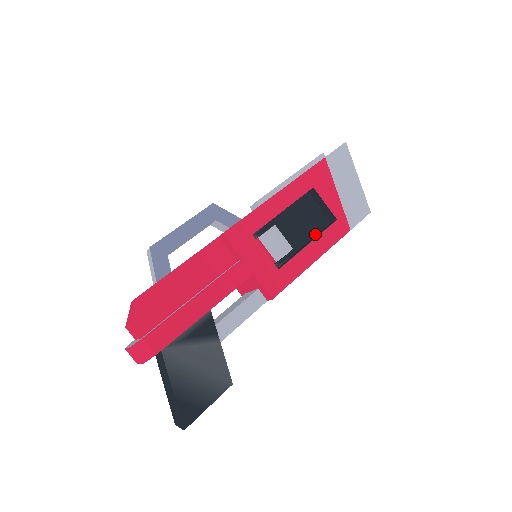
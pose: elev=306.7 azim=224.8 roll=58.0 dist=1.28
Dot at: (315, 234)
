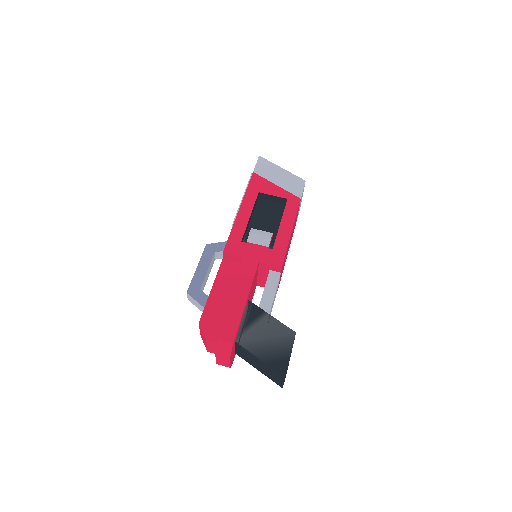
Dot at: (281, 217)
